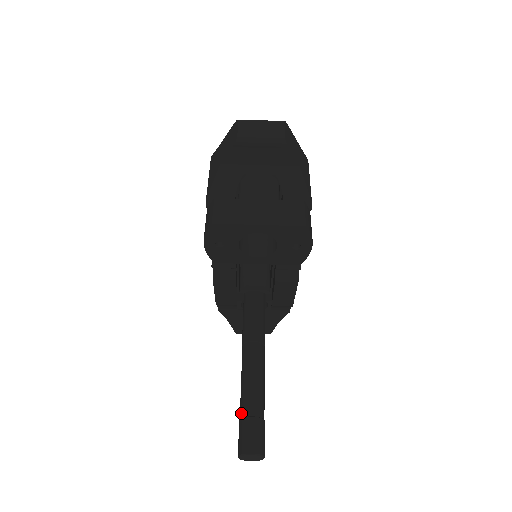
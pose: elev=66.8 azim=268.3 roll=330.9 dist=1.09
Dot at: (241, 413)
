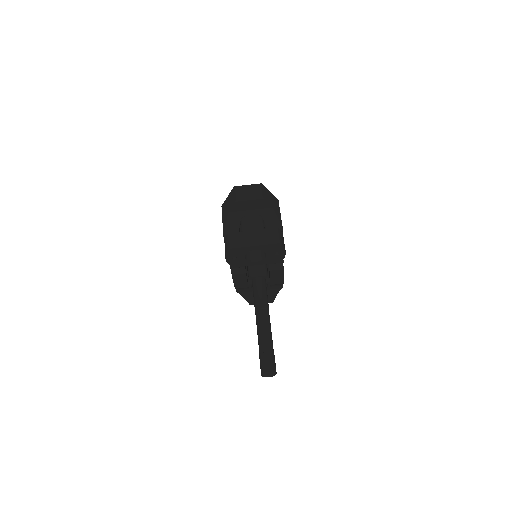
Dot at: (260, 351)
